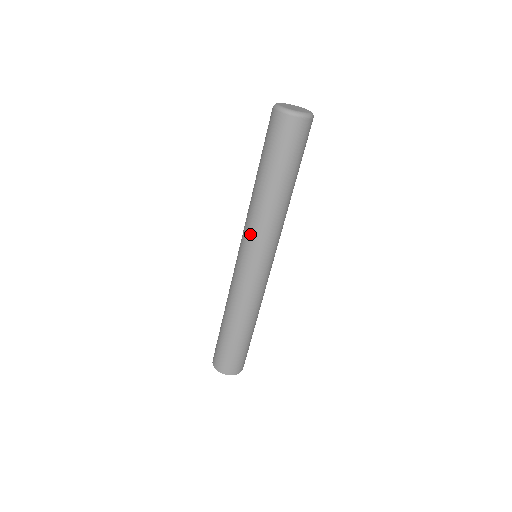
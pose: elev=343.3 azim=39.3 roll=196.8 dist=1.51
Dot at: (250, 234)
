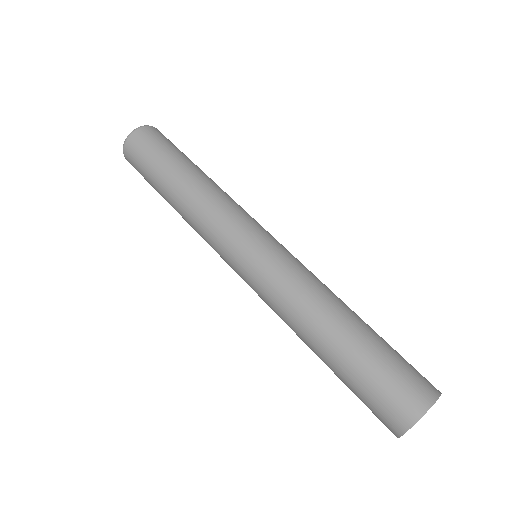
Dot at: (230, 215)
